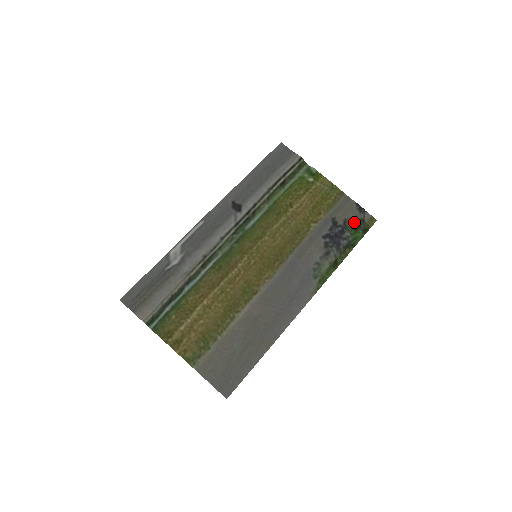
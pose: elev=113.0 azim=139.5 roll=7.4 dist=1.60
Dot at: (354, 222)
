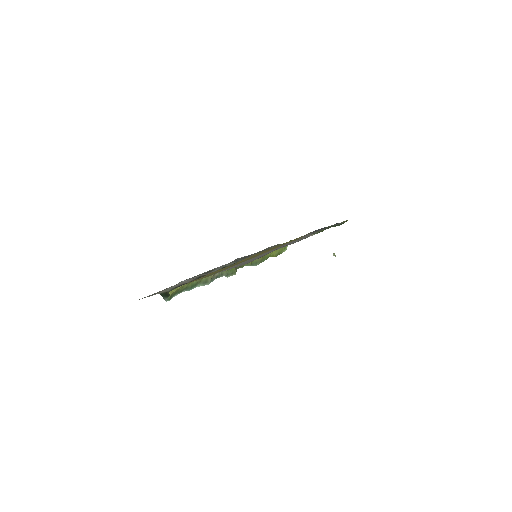
Dot at: occluded
